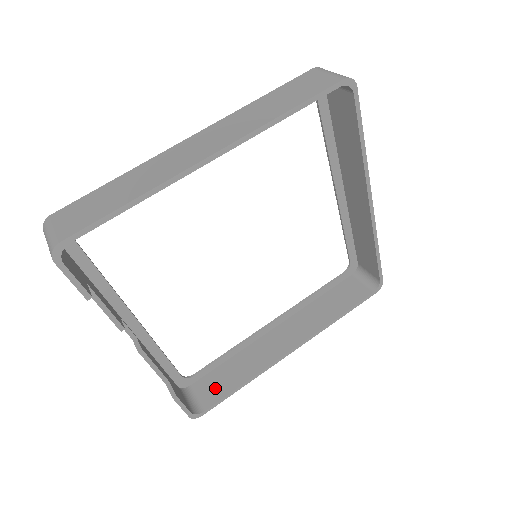
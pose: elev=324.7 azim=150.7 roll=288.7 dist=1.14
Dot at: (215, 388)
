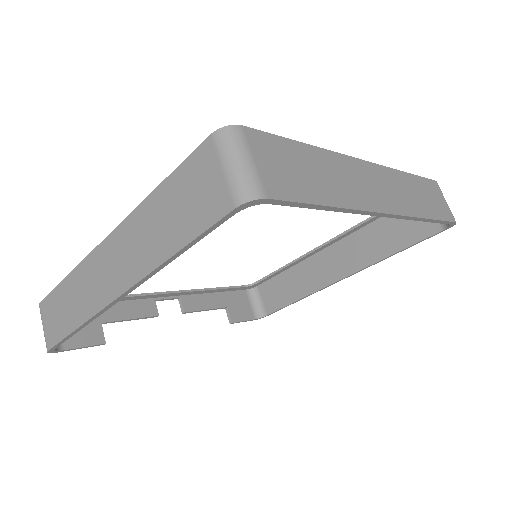
Dot at: (275, 296)
